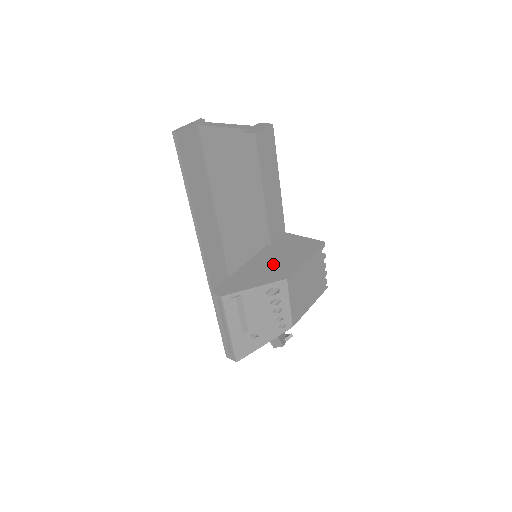
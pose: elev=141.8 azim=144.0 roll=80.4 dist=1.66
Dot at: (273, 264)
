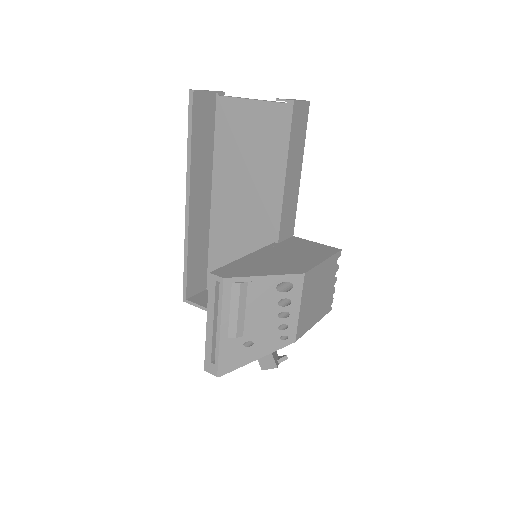
Dot at: (285, 259)
